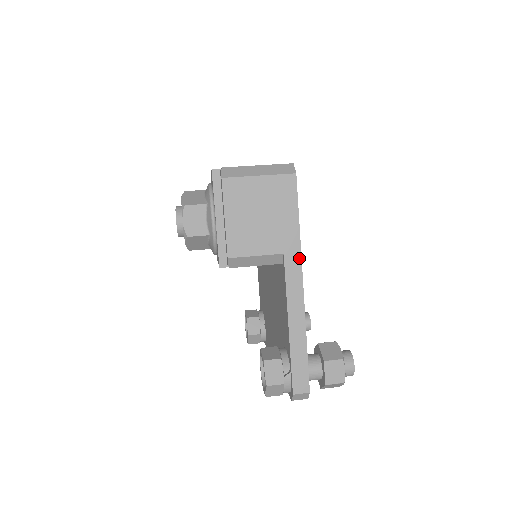
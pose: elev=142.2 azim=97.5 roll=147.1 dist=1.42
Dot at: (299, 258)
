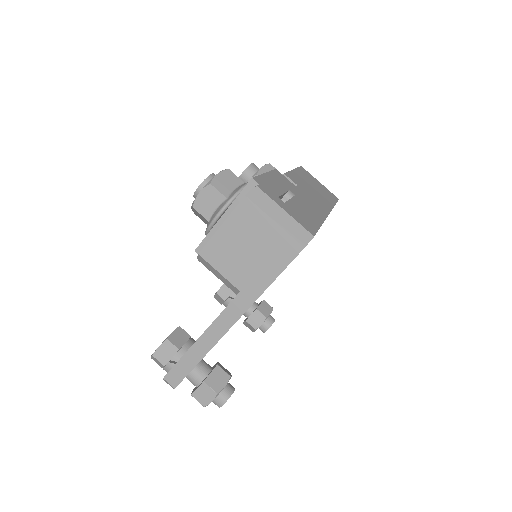
Dot at: (248, 305)
